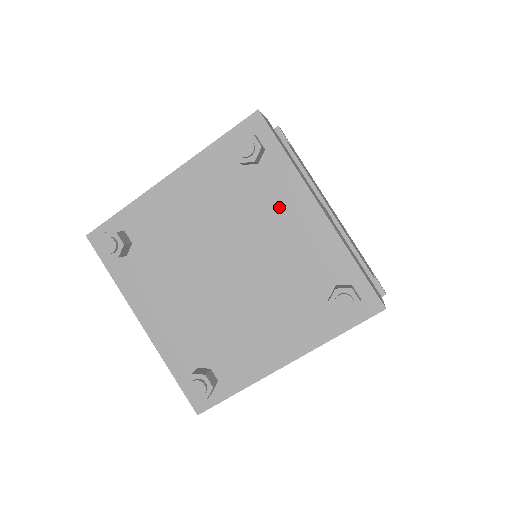
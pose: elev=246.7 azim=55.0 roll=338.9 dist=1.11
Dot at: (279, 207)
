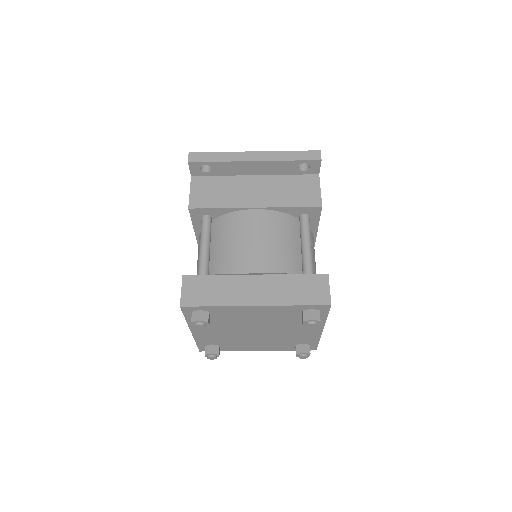
Dot at: (304, 326)
